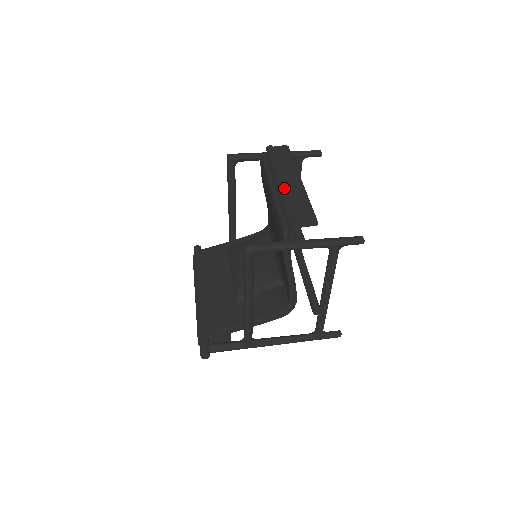
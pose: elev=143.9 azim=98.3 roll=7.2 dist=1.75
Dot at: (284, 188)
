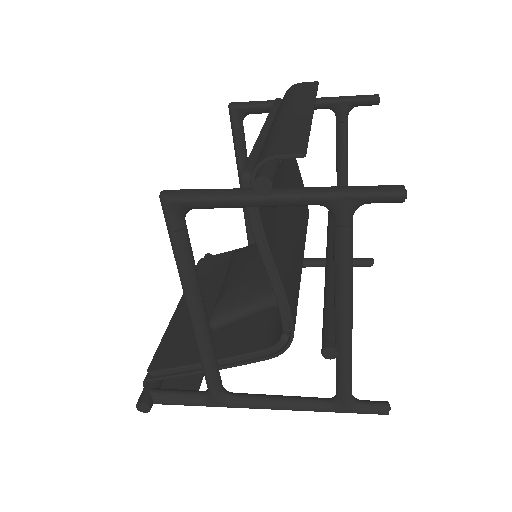
Dot at: (277, 119)
